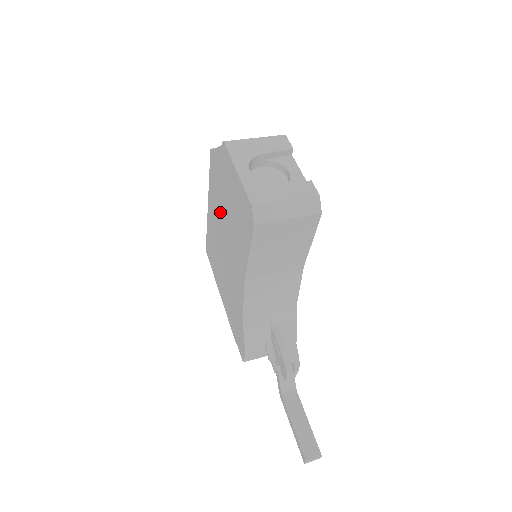
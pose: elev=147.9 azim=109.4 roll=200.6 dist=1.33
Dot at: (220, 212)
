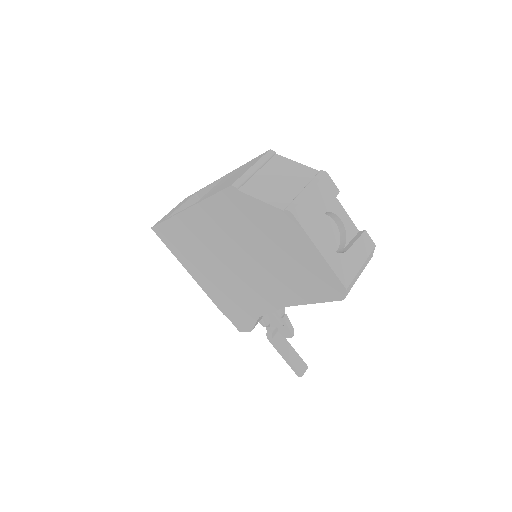
Dot at: (236, 240)
